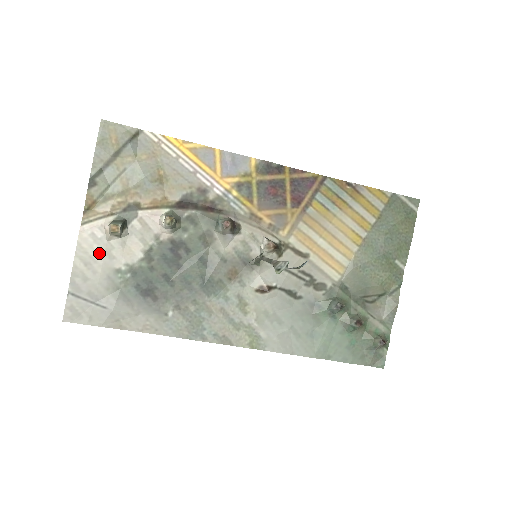
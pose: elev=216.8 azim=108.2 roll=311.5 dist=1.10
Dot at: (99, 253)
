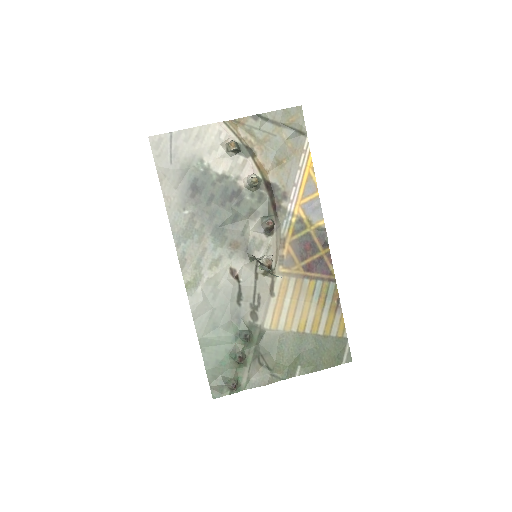
Dot at: (209, 142)
